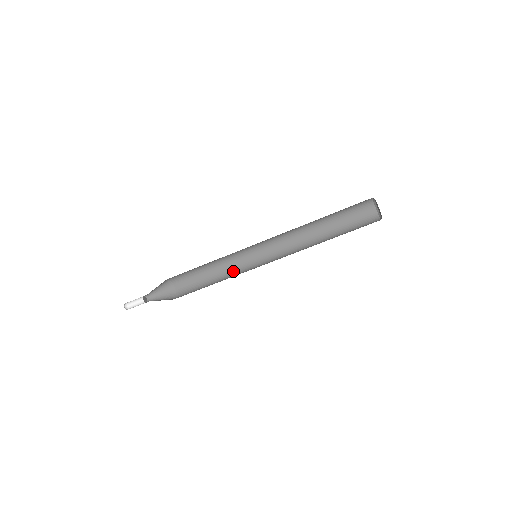
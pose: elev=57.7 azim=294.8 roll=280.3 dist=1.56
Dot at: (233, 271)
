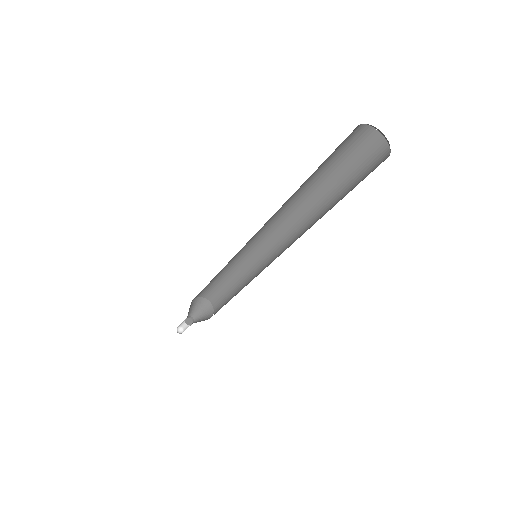
Dot at: (243, 266)
